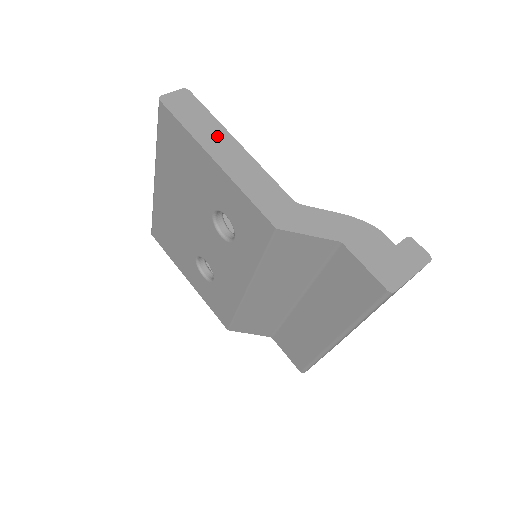
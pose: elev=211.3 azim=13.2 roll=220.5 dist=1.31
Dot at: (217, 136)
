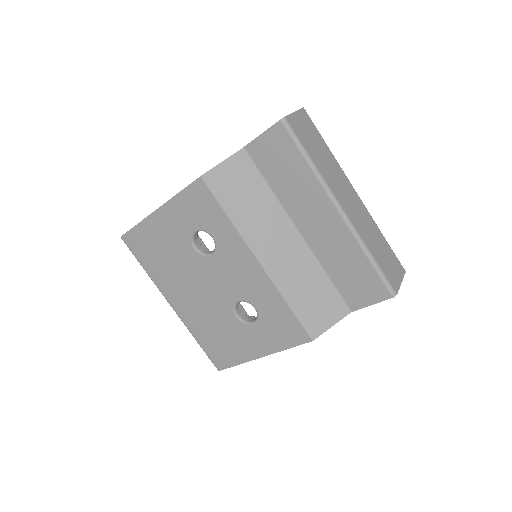
Dot at: occluded
